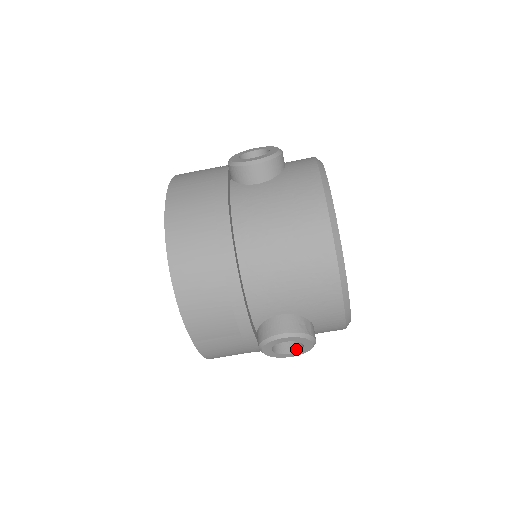
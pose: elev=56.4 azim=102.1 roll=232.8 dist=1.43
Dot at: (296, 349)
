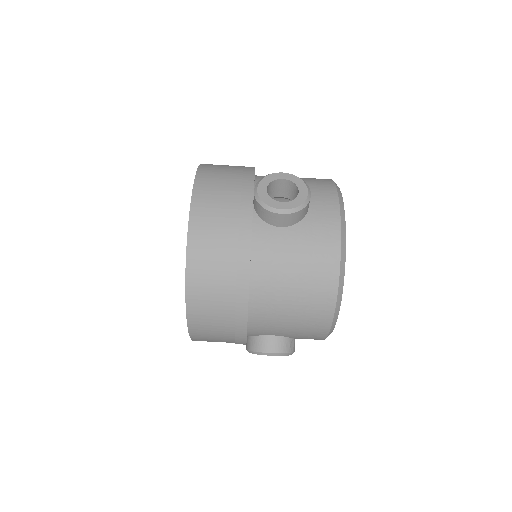
Dot at: occluded
